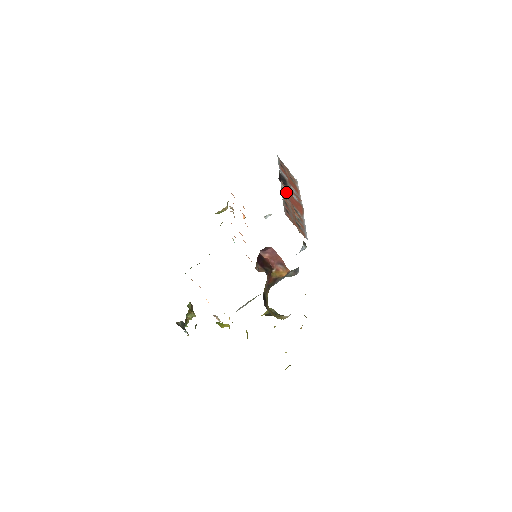
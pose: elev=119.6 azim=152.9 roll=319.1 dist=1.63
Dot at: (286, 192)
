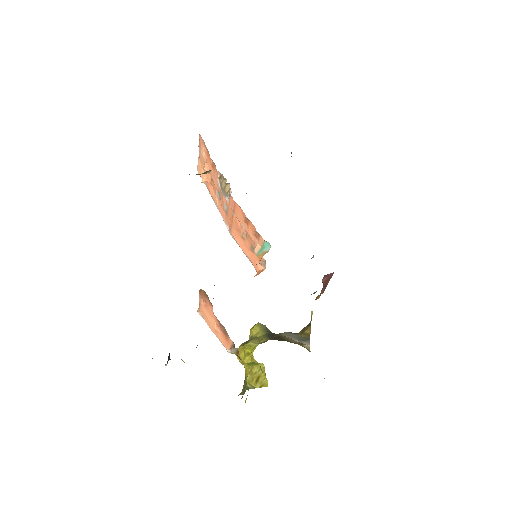
Dot at: occluded
